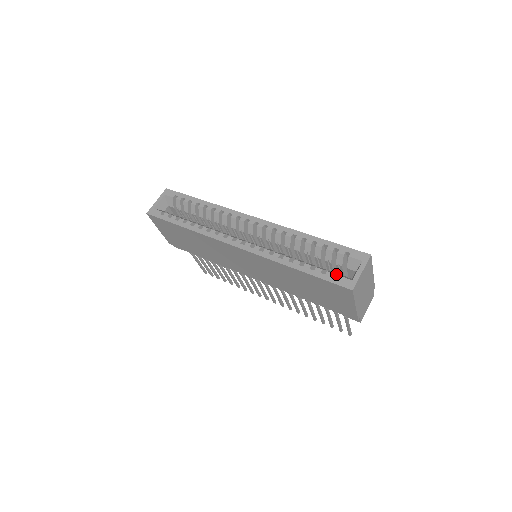
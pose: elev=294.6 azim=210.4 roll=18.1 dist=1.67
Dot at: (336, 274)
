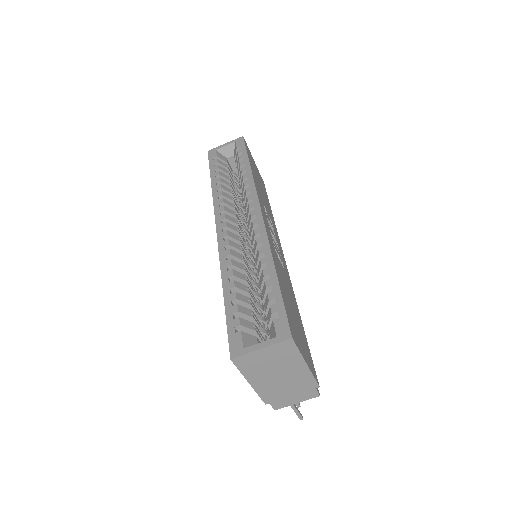
Dot at: (250, 329)
